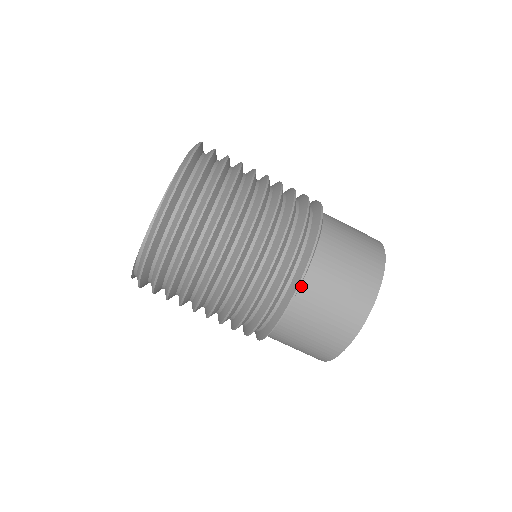
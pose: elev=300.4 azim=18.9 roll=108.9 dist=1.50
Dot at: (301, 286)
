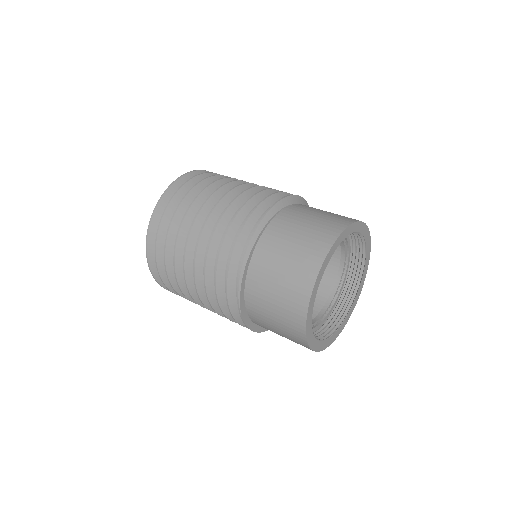
Dot at: (246, 301)
